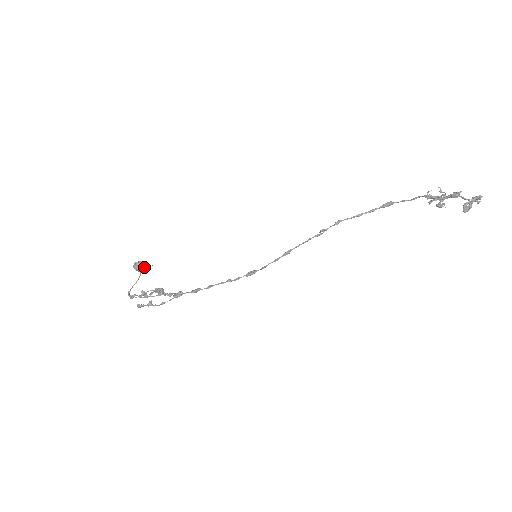
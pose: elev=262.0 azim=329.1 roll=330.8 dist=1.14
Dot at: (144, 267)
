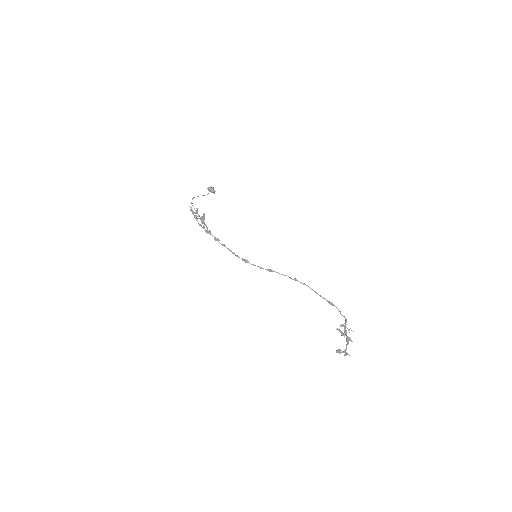
Dot at: occluded
